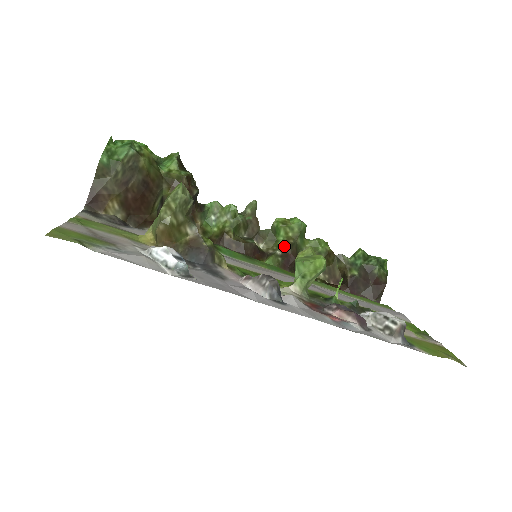
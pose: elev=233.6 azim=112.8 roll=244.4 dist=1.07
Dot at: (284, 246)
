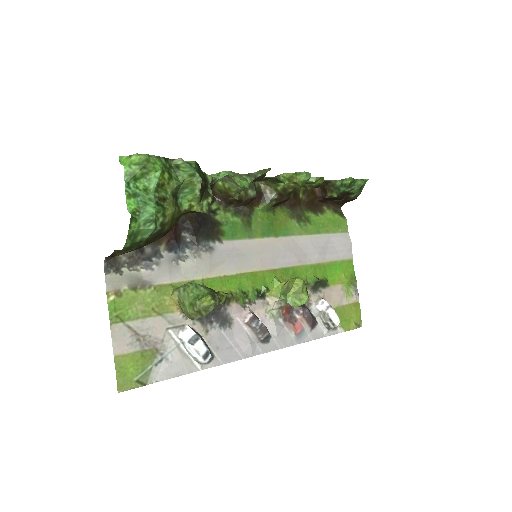
Dot at: (282, 193)
